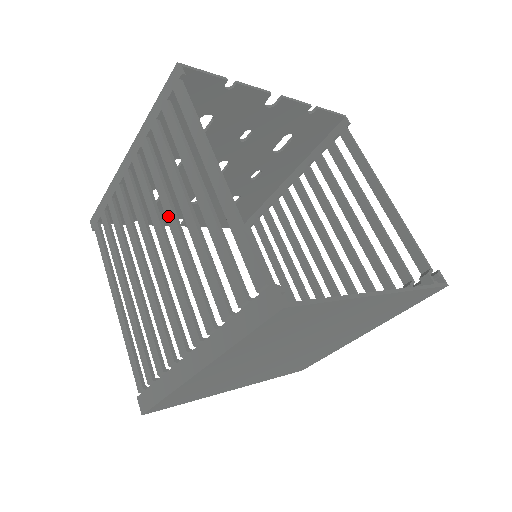
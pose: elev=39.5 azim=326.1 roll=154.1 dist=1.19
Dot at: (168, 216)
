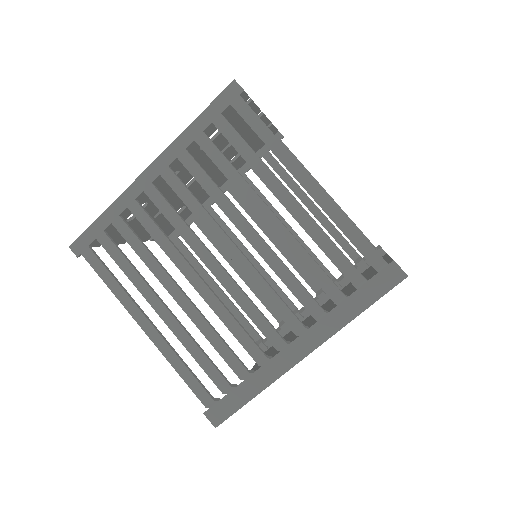
Dot at: (238, 224)
